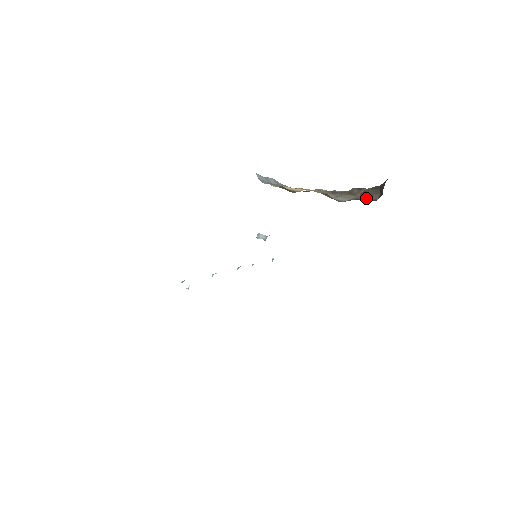
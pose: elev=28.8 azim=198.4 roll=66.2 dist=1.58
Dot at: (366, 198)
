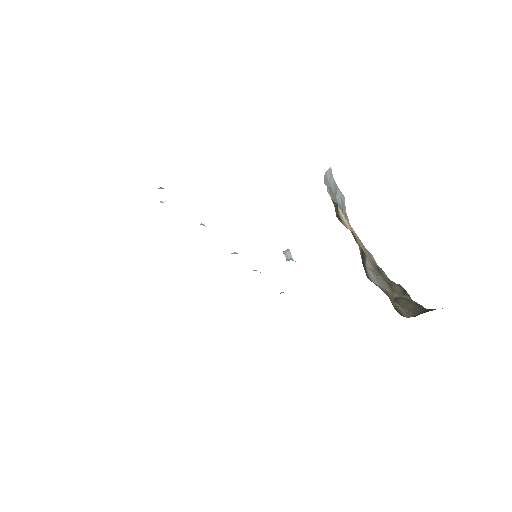
Dot at: (397, 303)
